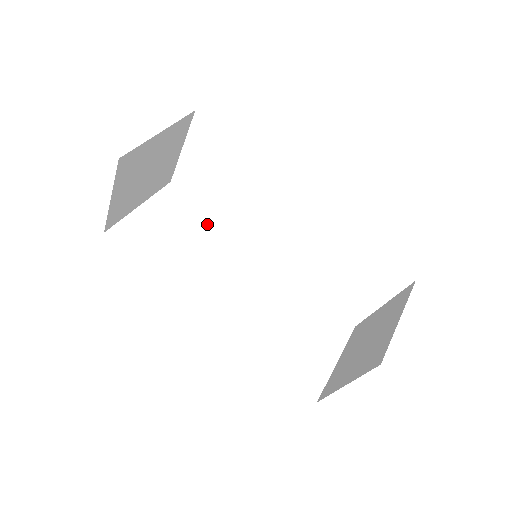
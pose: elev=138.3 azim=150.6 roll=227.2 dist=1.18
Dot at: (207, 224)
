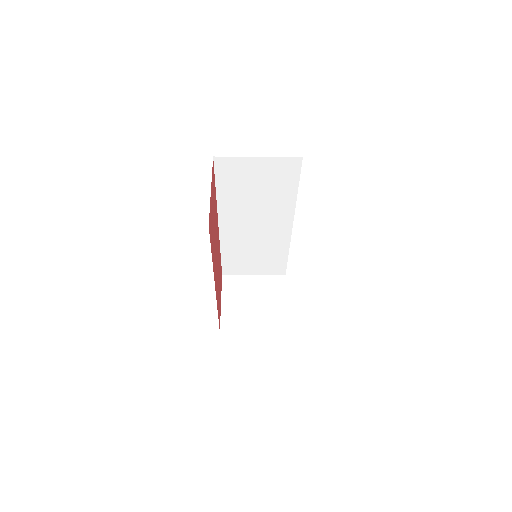
Dot at: occluded
